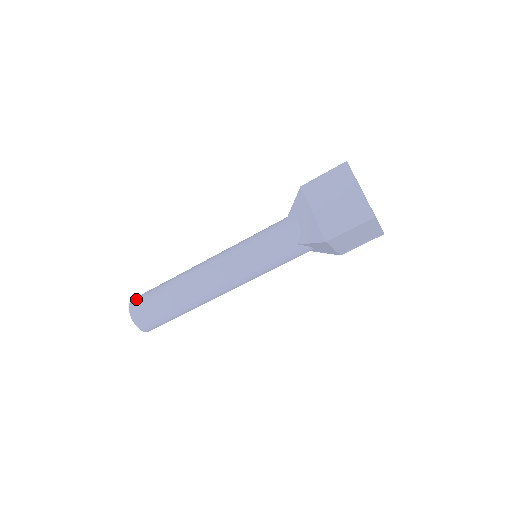
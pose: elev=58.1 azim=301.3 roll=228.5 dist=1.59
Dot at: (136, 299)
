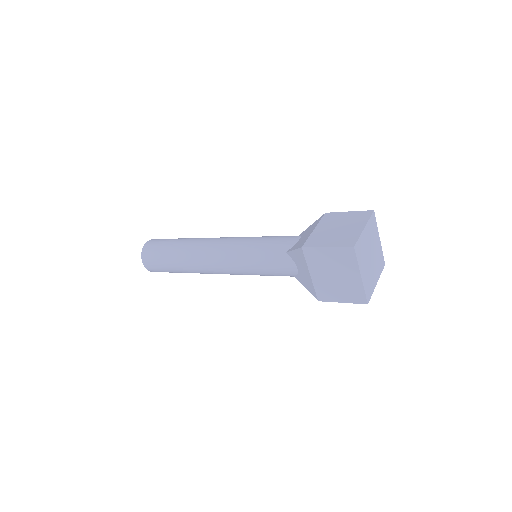
Dot at: (147, 253)
